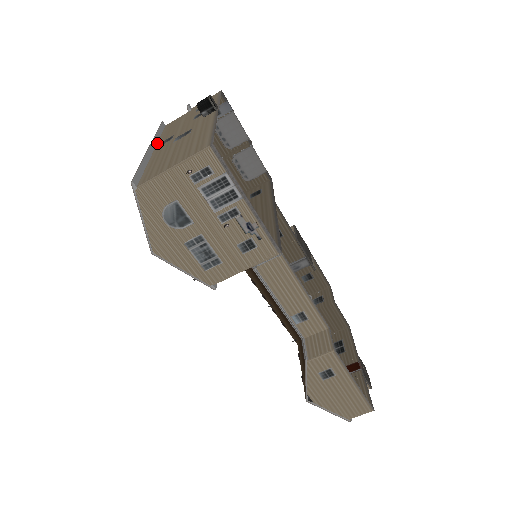
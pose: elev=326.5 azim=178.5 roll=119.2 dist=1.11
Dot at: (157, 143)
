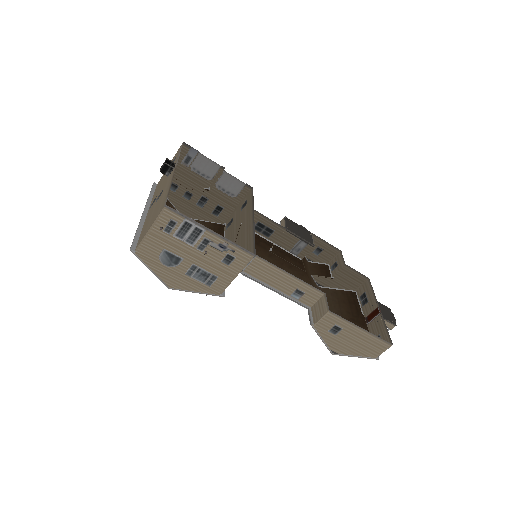
Dot at: (150, 205)
